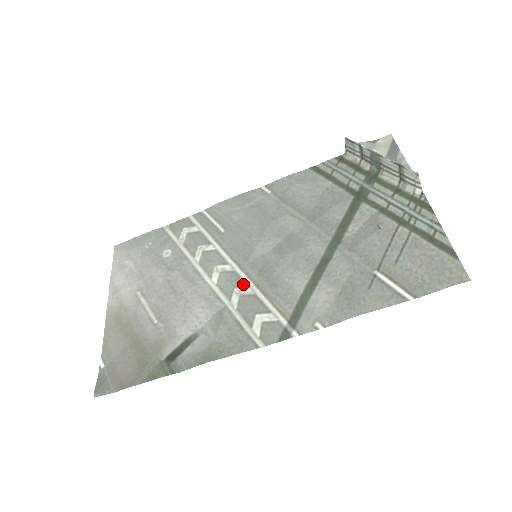
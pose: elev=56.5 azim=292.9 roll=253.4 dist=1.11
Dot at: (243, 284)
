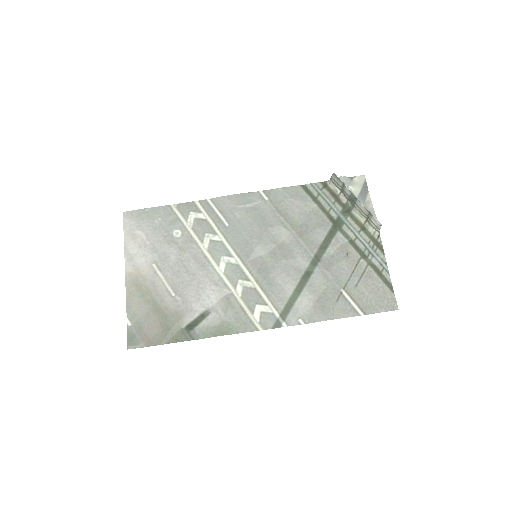
Dot at: (246, 278)
